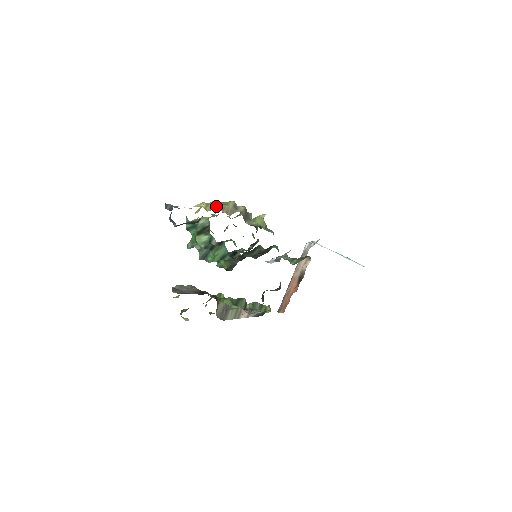
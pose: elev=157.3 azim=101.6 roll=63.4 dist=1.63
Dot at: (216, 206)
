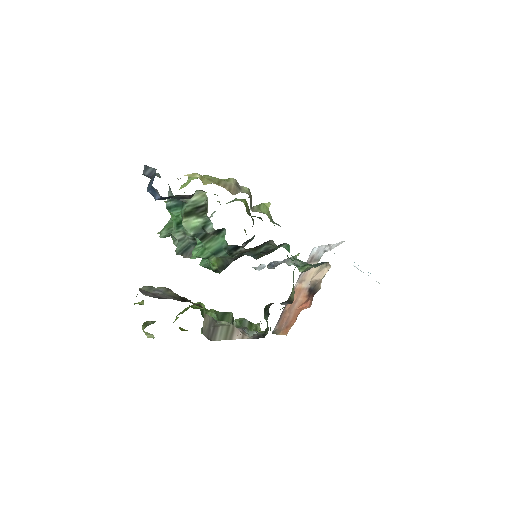
Dot at: (214, 180)
